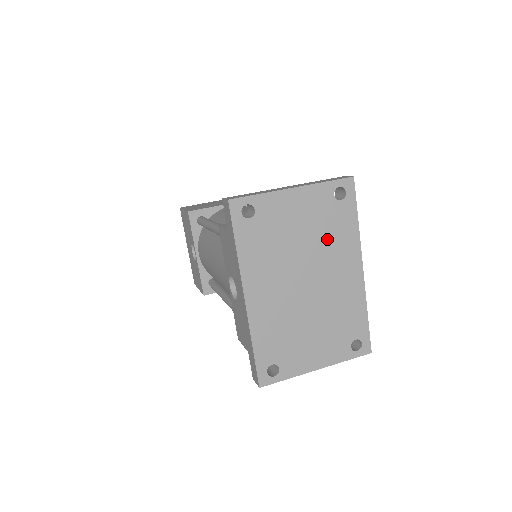
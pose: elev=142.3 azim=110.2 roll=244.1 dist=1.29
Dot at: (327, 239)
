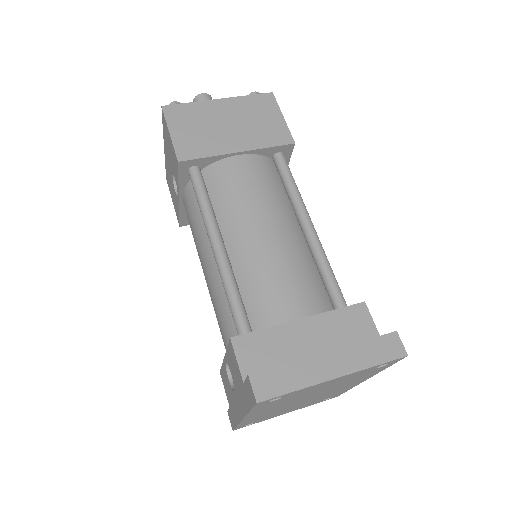
Dot at: (346, 382)
